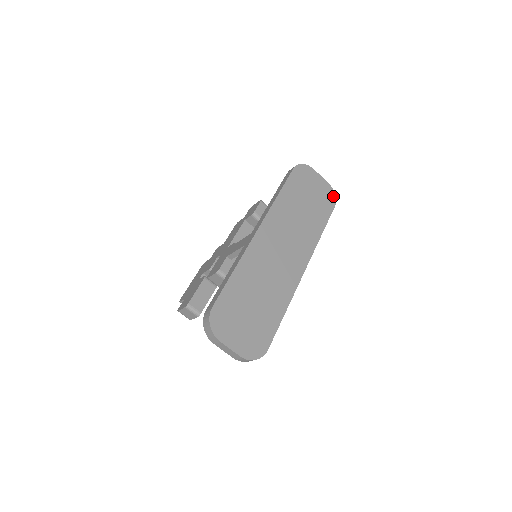
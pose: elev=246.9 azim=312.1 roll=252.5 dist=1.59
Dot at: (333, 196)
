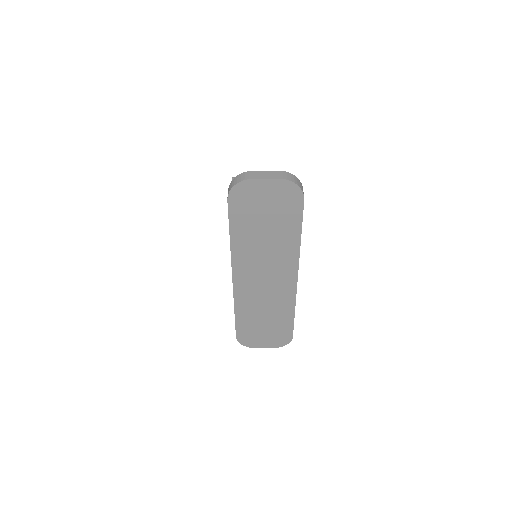
Dot at: (296, 190)
